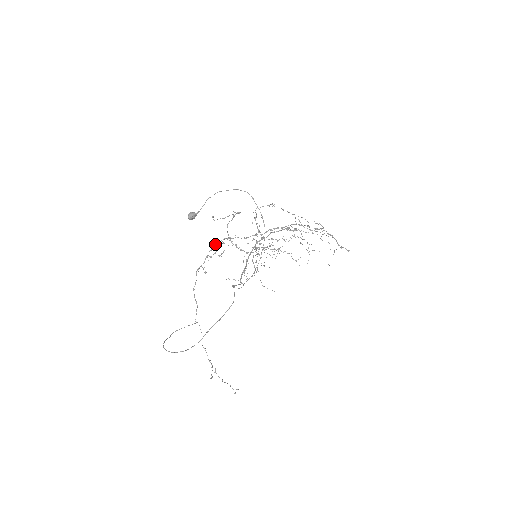
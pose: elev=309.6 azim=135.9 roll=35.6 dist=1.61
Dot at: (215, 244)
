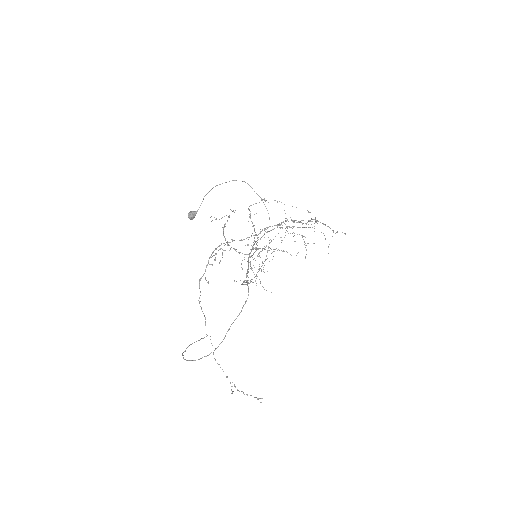
Dot at: (213, 251)
